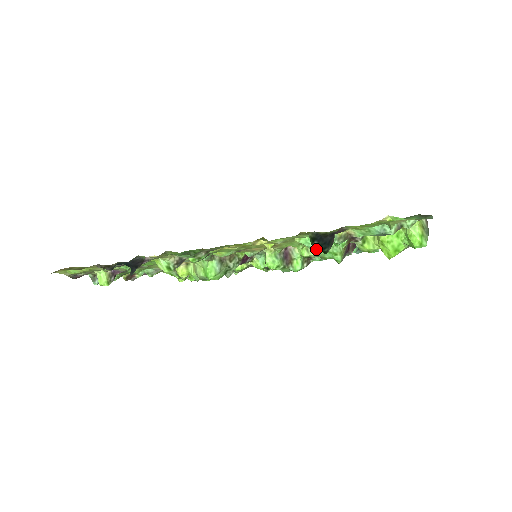
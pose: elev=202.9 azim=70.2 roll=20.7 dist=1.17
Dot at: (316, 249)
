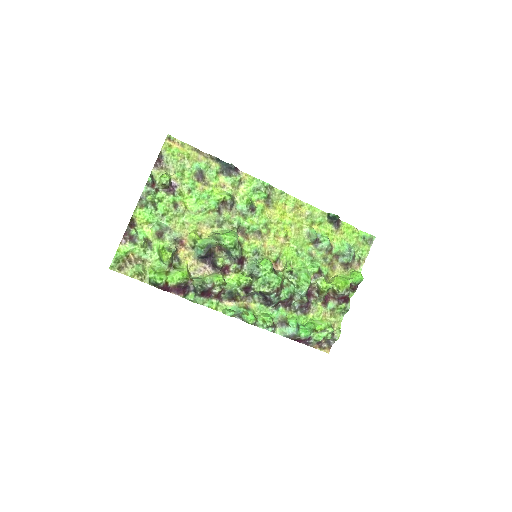
Dot at: (297, 270)
